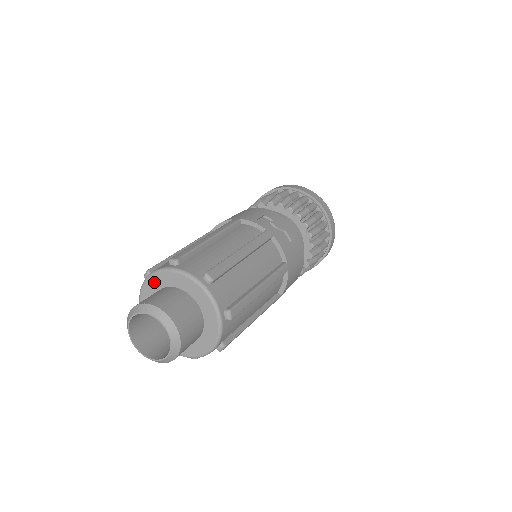
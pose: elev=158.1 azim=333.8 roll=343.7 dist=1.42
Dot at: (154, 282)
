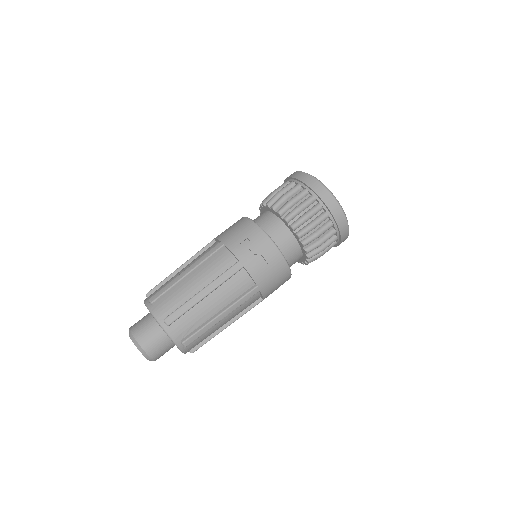
Dot at: occluded
